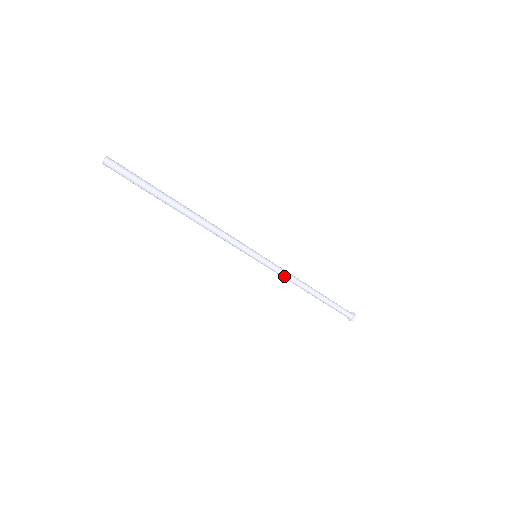
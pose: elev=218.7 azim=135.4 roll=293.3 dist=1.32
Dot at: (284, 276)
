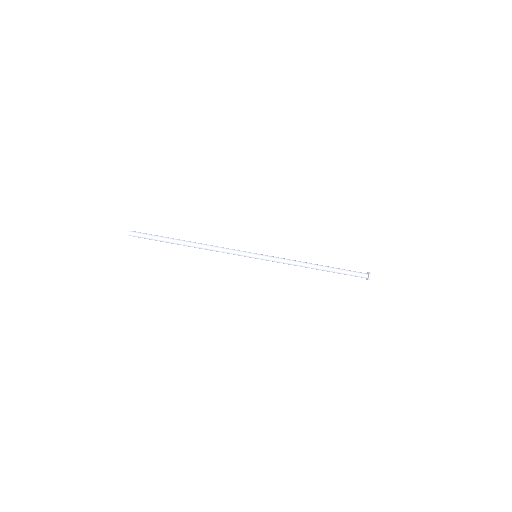
Dot at: (286, 261)
